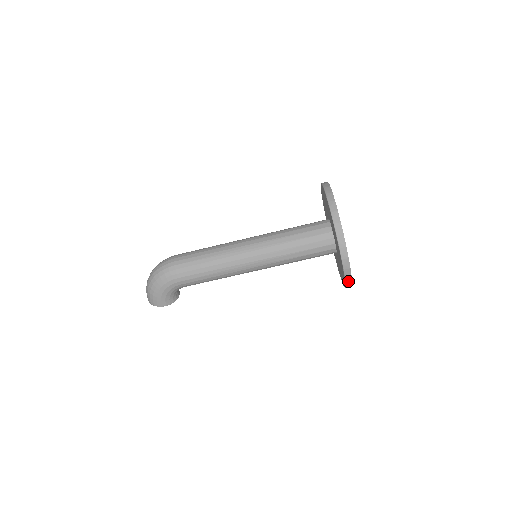
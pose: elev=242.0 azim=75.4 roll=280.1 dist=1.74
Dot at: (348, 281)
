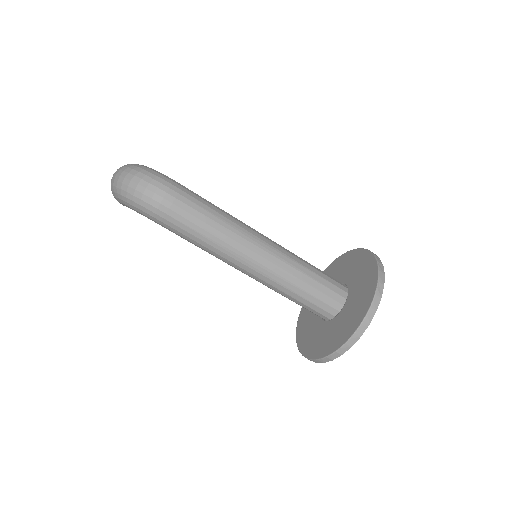
Dot at: occluded
